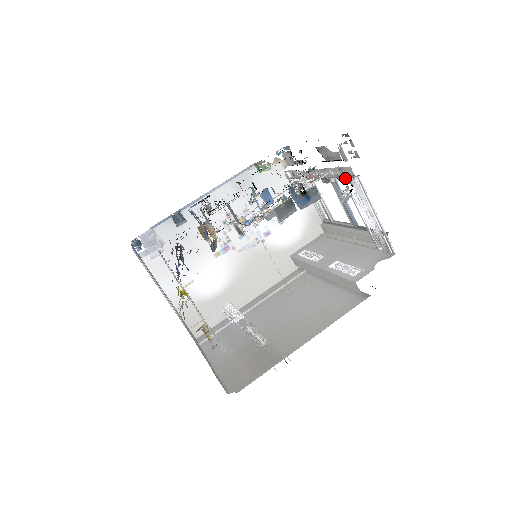
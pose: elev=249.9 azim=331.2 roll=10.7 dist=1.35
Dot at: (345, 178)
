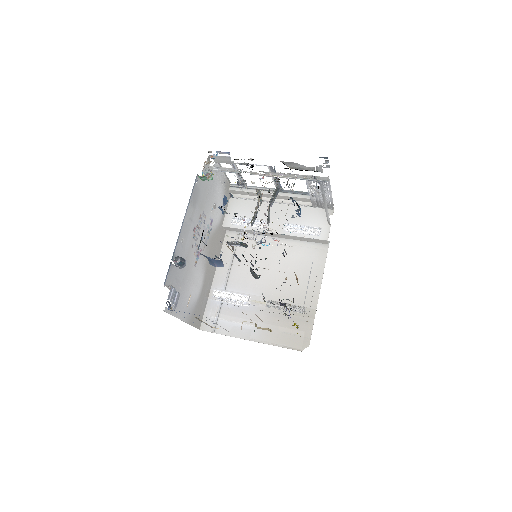
Dot at: occluded
